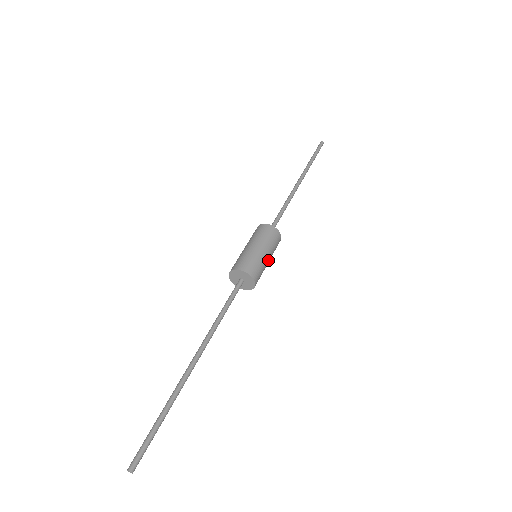
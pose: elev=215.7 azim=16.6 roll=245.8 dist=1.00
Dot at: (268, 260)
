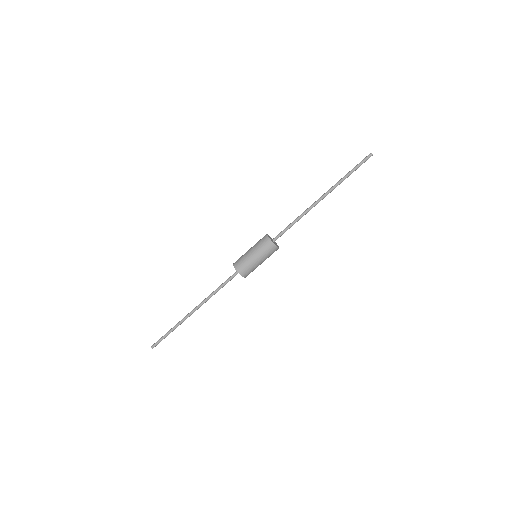
Dot at: (260, 263)
